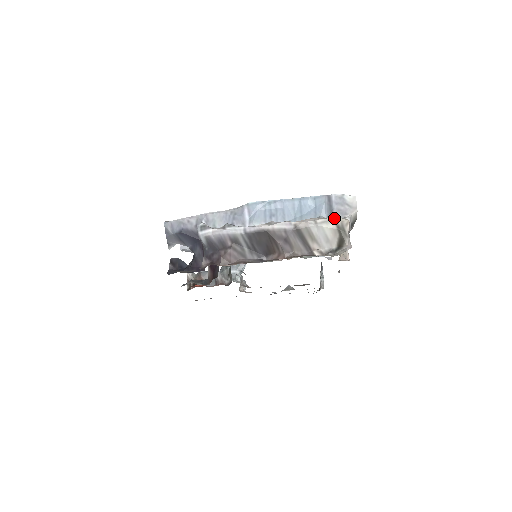
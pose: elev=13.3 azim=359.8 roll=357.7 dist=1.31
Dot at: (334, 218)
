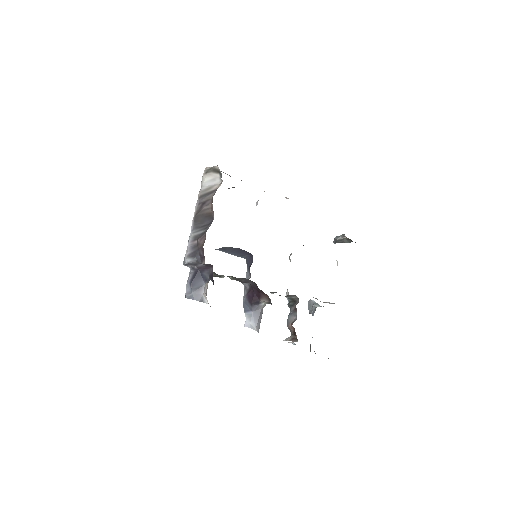
Dot at: (202, 177)
